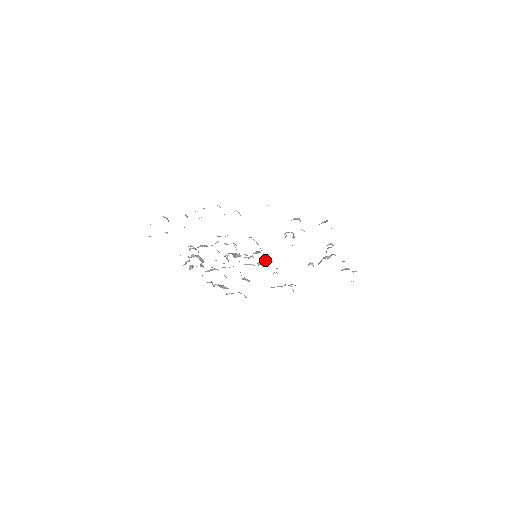
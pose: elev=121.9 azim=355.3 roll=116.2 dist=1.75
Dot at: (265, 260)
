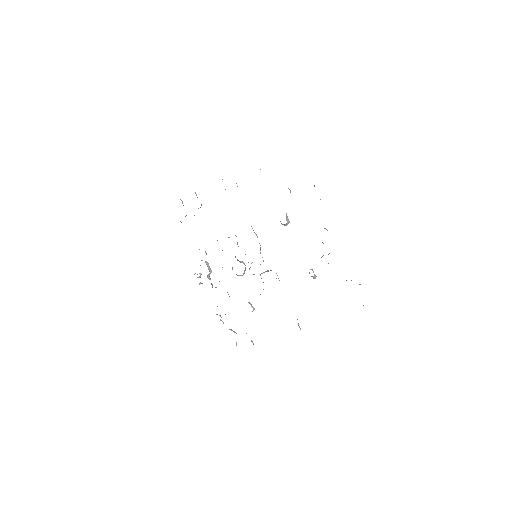
Dot at: (268, 270)
